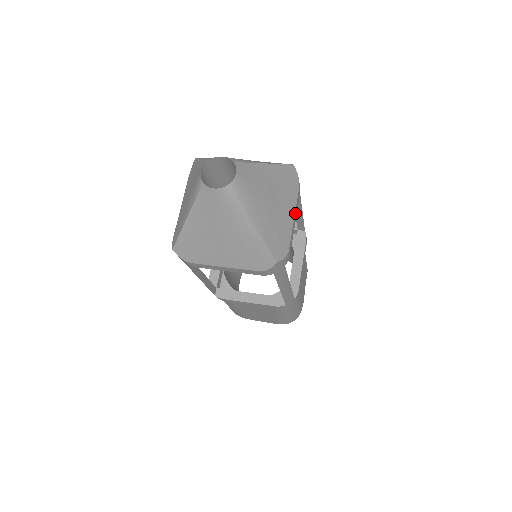
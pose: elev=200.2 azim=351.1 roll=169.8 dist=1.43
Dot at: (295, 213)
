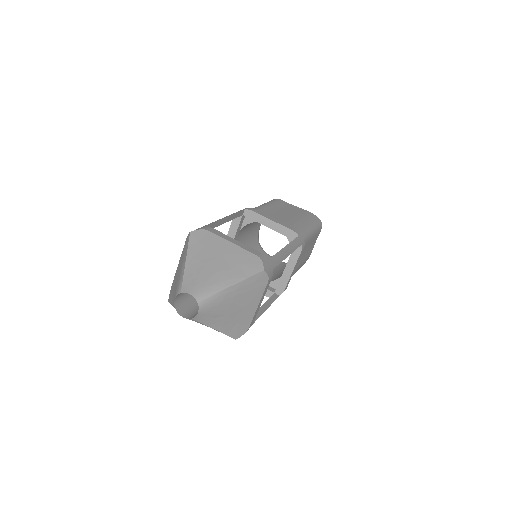
Dot at: (261, 300)
